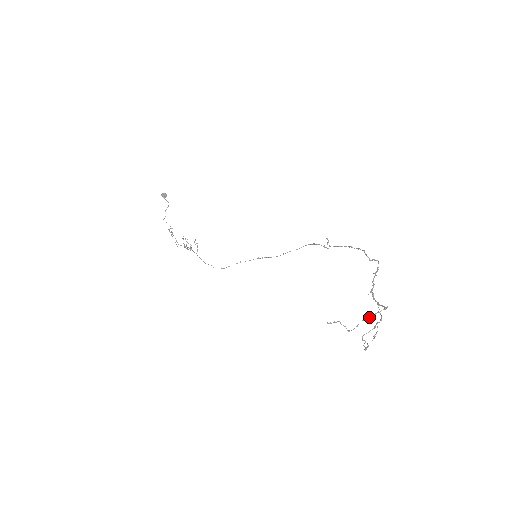
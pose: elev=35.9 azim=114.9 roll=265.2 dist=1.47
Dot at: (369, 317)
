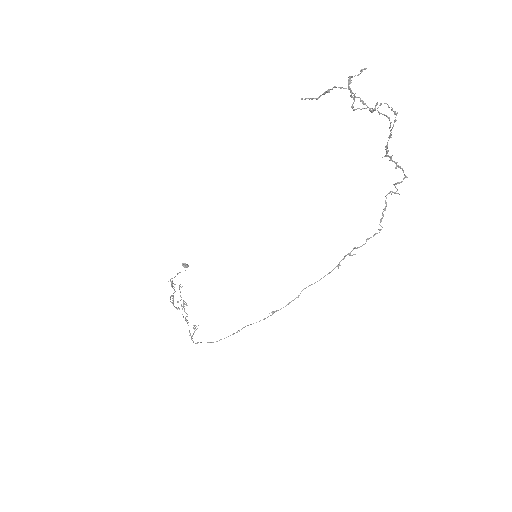
Dot at: (365, 104)
